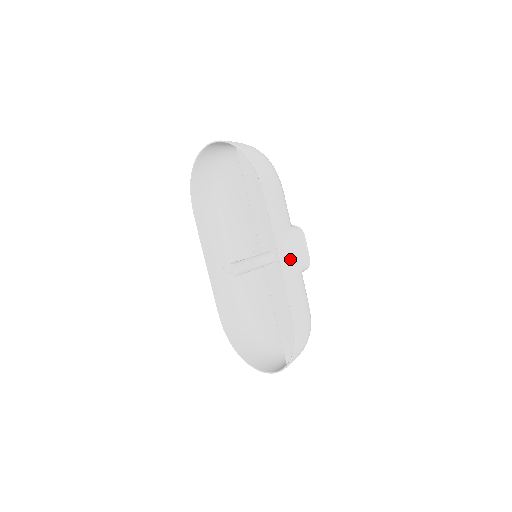
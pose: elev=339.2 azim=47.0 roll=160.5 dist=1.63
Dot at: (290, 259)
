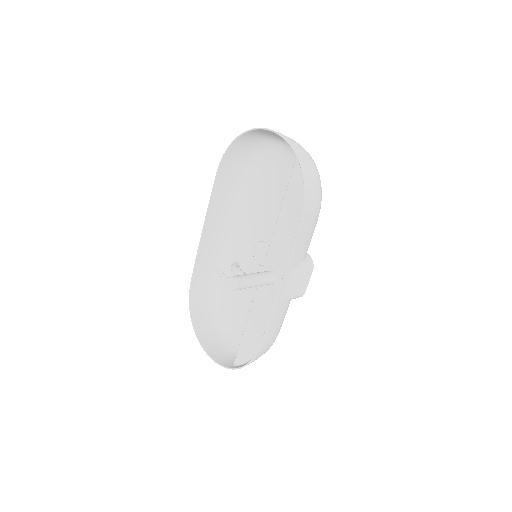
Dot at: (289, 290)
